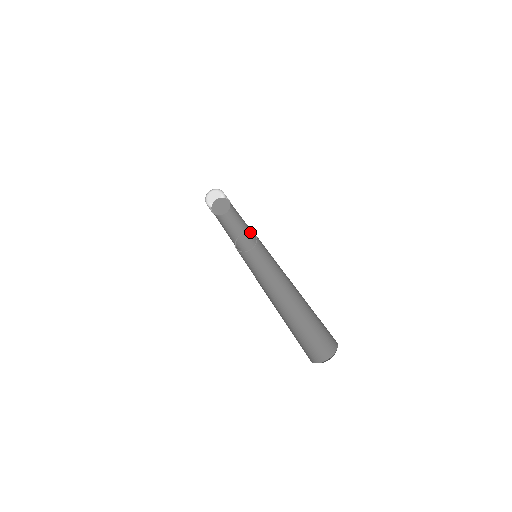
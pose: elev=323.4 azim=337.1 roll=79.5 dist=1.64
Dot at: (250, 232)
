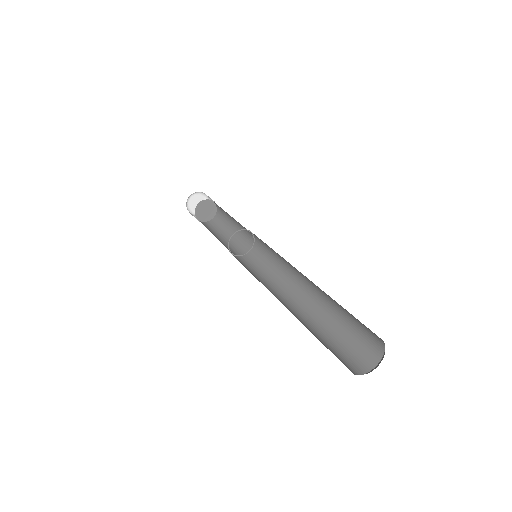
Dot at: (247, 230)
